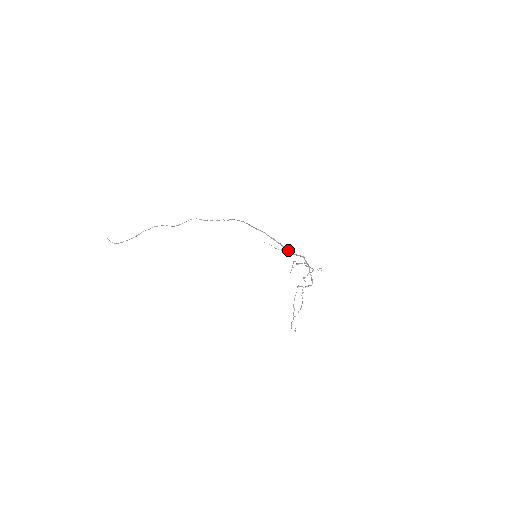
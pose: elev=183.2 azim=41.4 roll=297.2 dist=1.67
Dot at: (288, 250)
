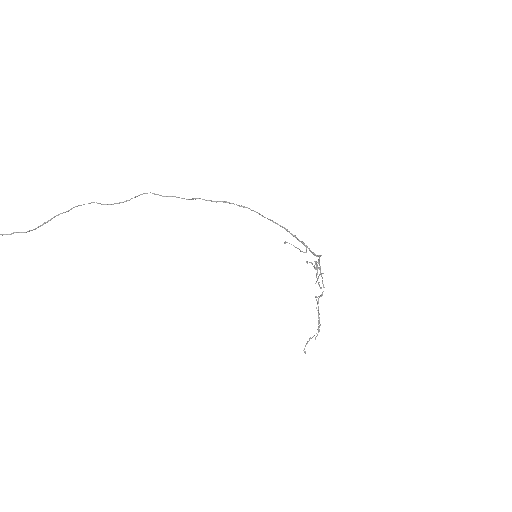
Dot at: (311, 251)
